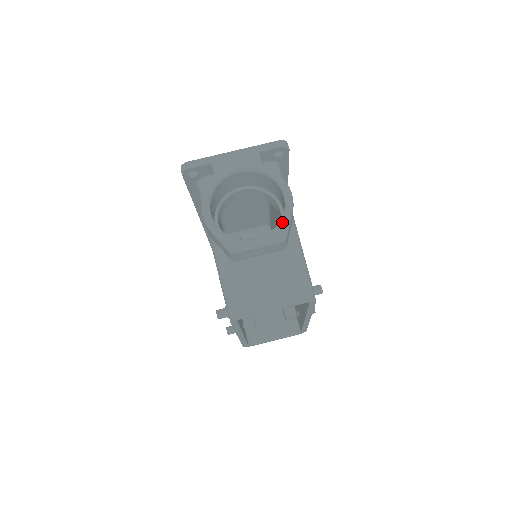
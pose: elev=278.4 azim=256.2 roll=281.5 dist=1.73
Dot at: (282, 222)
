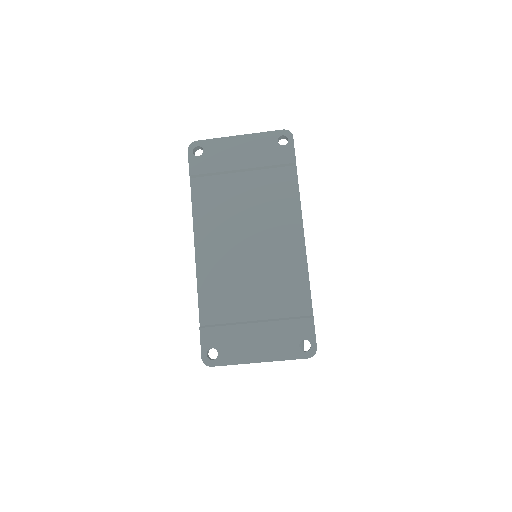
Dot at: occluded
